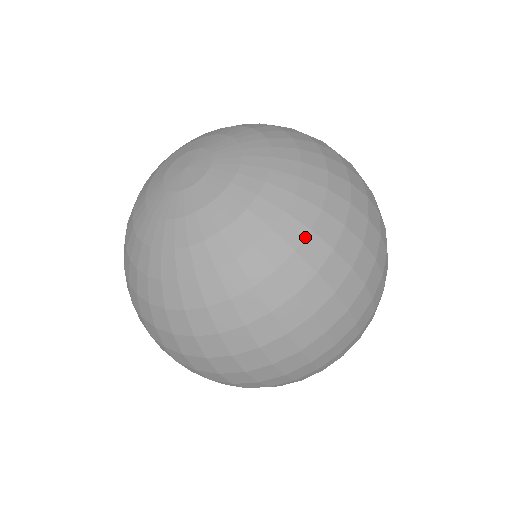
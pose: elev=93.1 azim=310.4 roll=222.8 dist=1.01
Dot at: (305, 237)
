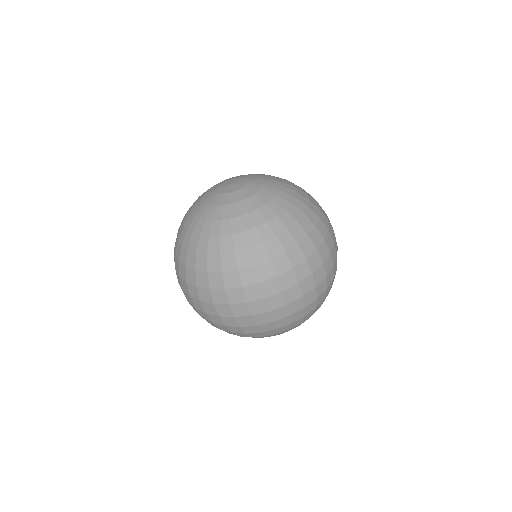
Dot at: (309, 202)
